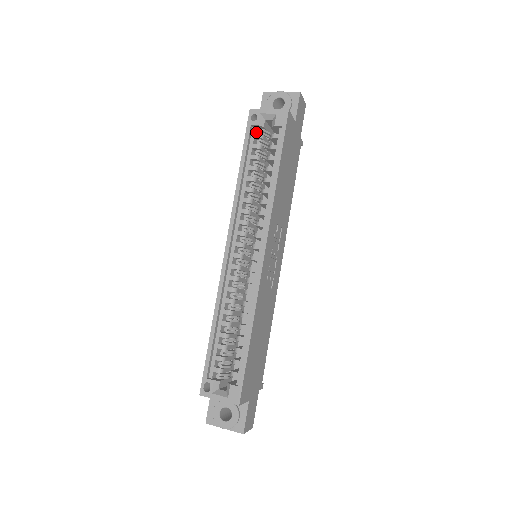
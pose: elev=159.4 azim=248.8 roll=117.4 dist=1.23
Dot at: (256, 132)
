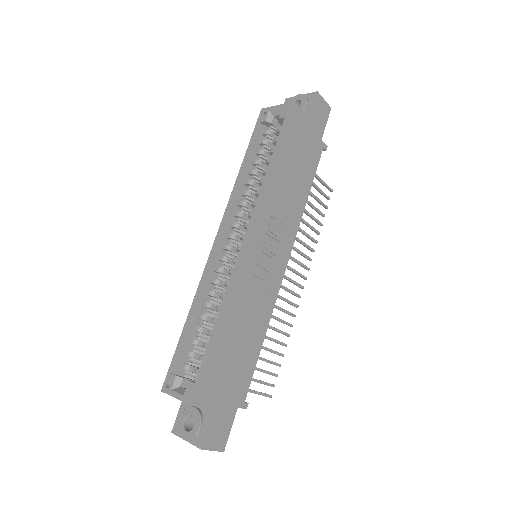
Dot at: (266, 130)
